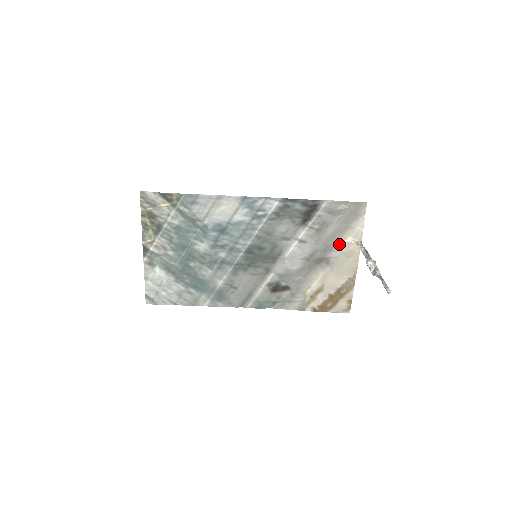
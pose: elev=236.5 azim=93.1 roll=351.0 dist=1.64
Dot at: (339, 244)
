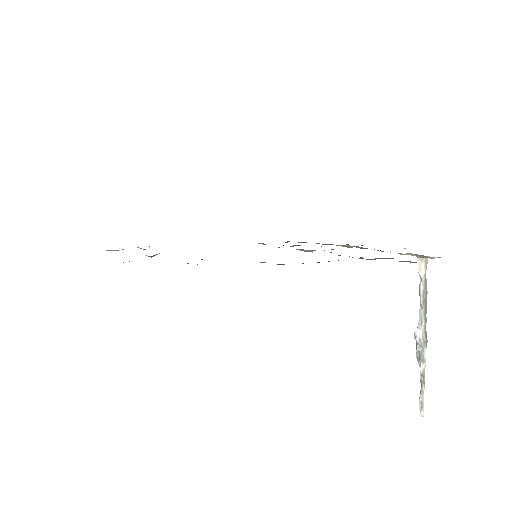
Dot at: occluded
